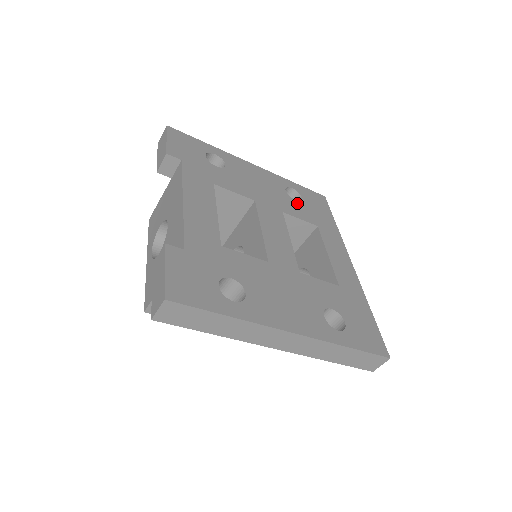
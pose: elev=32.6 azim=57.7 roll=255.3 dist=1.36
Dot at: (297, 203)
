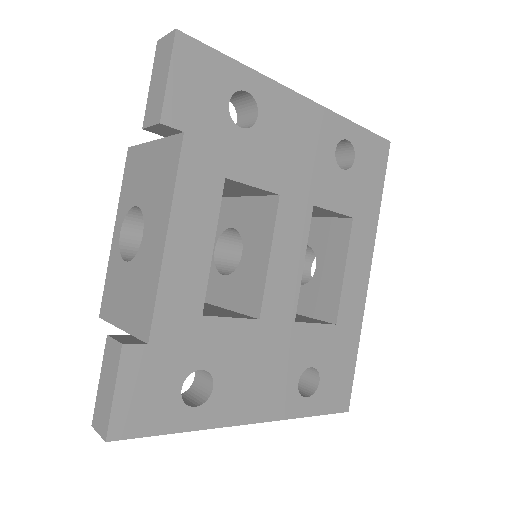
Dot at: (342, 175)
